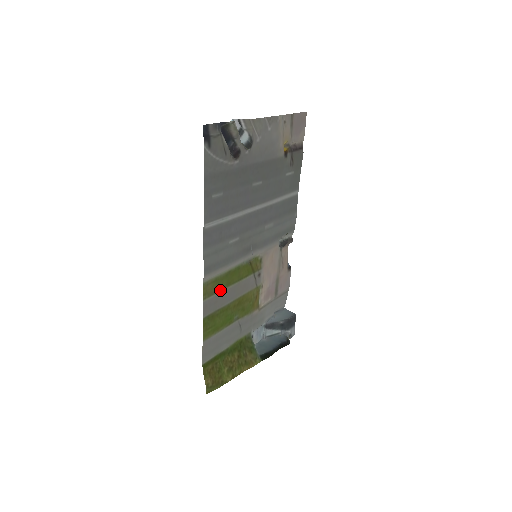
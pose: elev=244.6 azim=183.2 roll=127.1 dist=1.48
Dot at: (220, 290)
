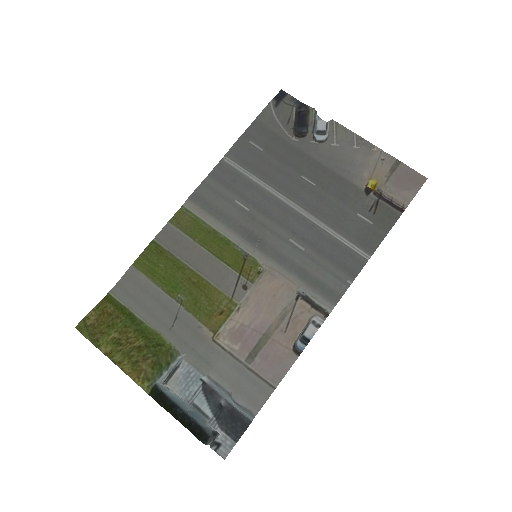
Dot at: (191, 237)
